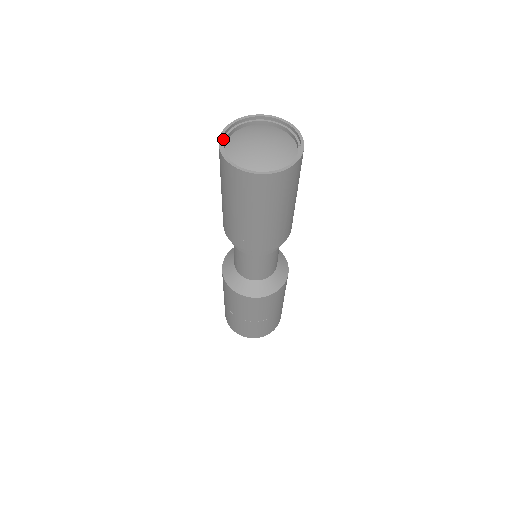
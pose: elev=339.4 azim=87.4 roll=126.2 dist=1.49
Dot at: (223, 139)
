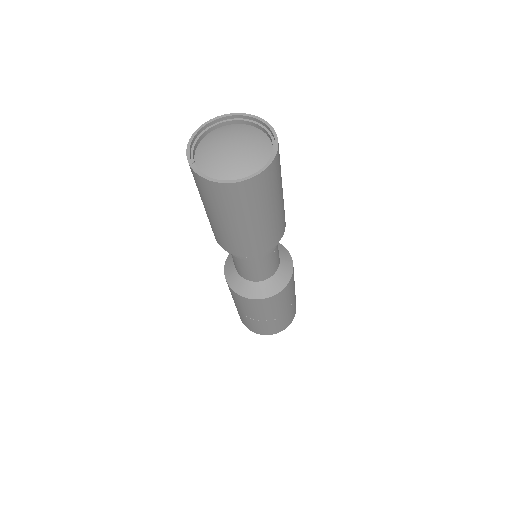
Dot at: (190, 155)
